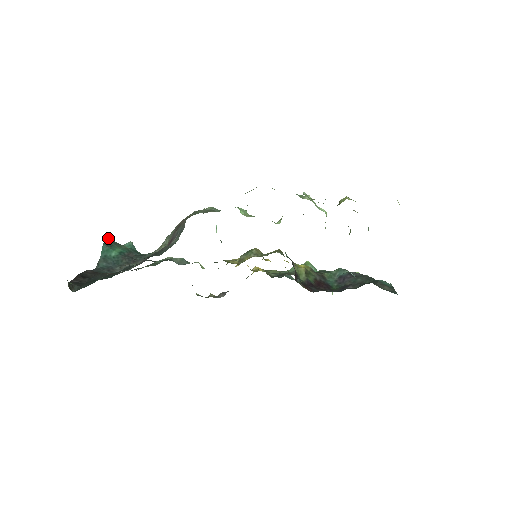
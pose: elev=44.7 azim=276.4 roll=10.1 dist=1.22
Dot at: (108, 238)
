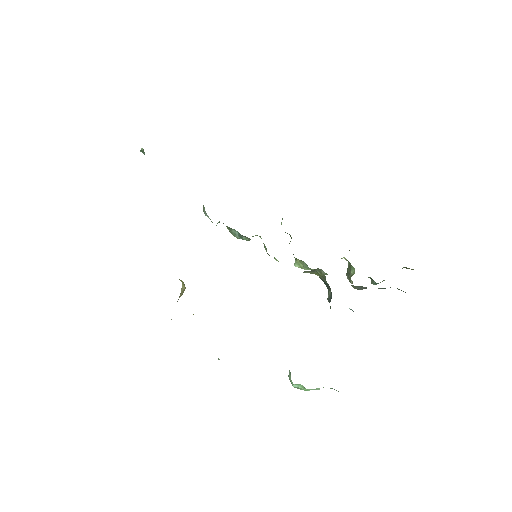
Dot at: occluded
